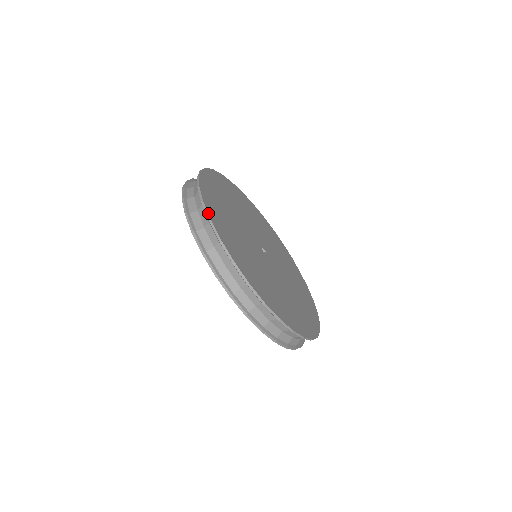
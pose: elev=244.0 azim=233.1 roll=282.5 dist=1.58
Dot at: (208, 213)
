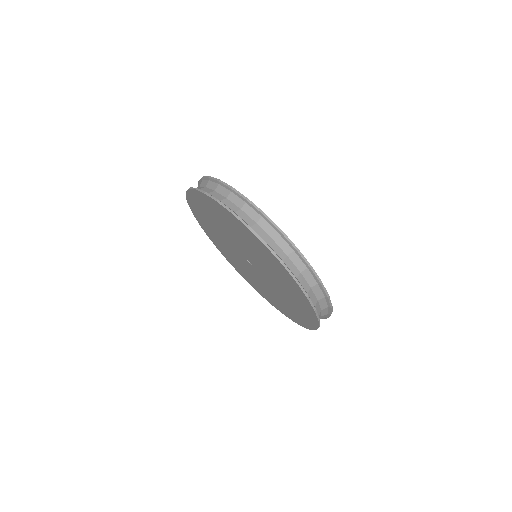
Dot at: occluded
